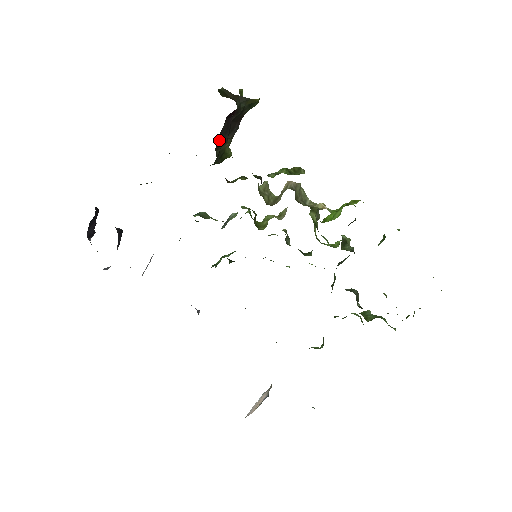
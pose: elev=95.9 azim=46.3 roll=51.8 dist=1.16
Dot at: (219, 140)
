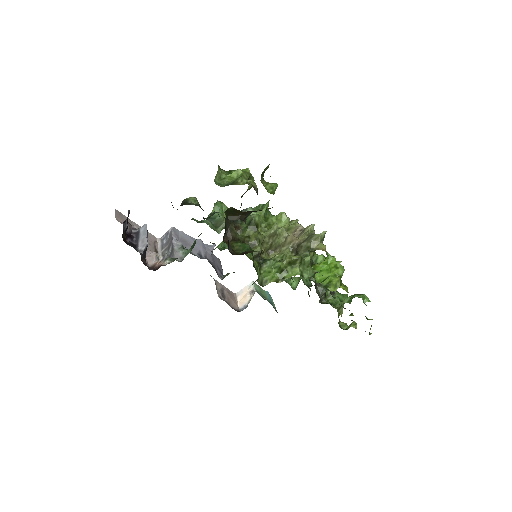
Dot at: occluded
